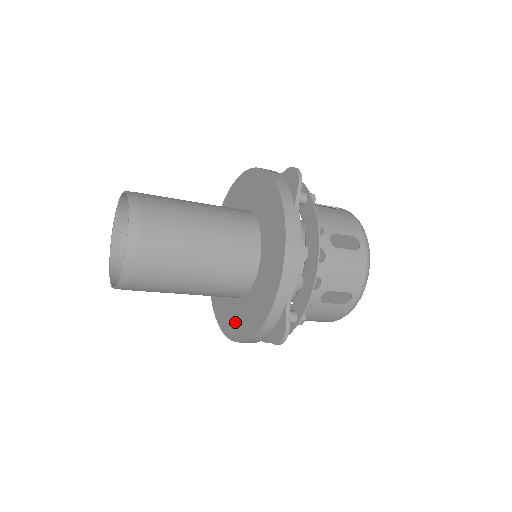
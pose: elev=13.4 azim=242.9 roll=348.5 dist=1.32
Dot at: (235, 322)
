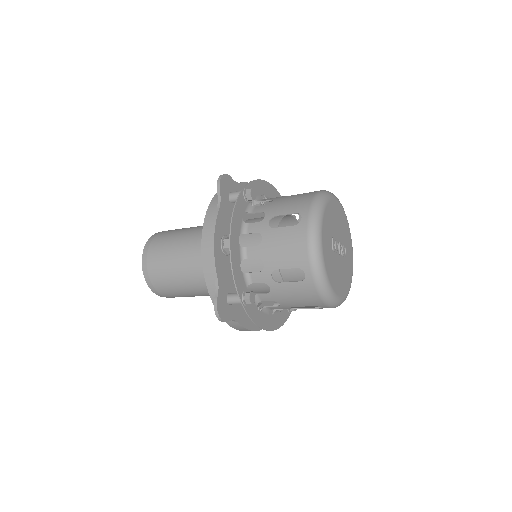
Dot at: occluded
